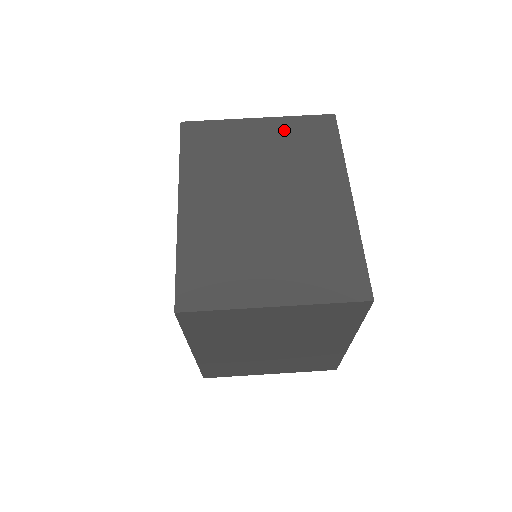
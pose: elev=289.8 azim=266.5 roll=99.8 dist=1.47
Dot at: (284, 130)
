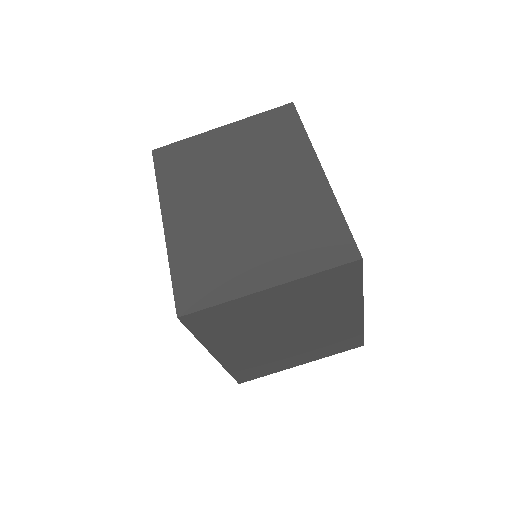
Dot at: (301, 290)
